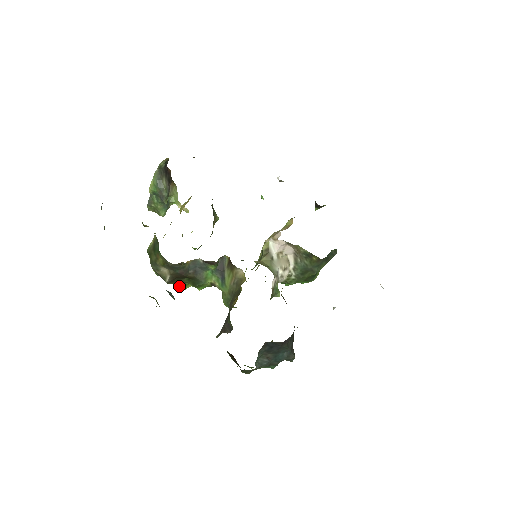
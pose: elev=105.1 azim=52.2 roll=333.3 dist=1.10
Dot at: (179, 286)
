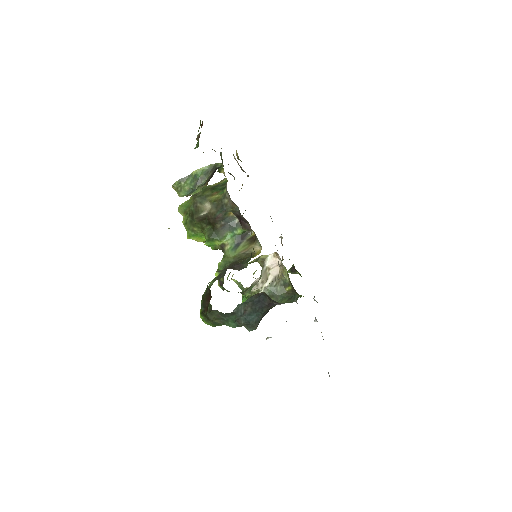
Dot at: (189, 232)
